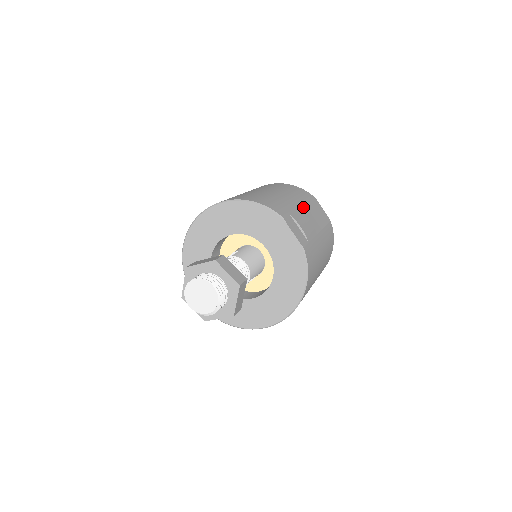
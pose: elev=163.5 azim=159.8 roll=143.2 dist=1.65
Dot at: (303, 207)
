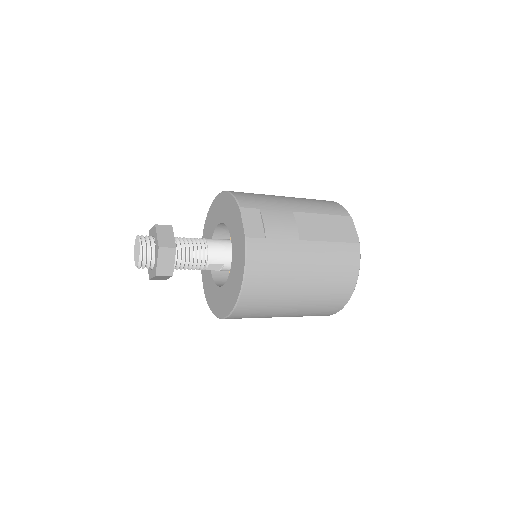
Dot at: (303, 214)
